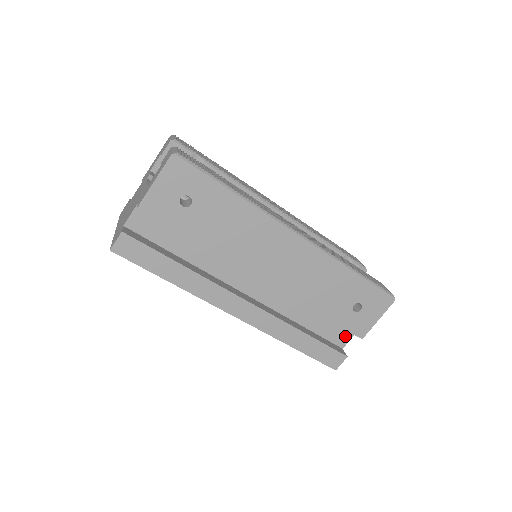
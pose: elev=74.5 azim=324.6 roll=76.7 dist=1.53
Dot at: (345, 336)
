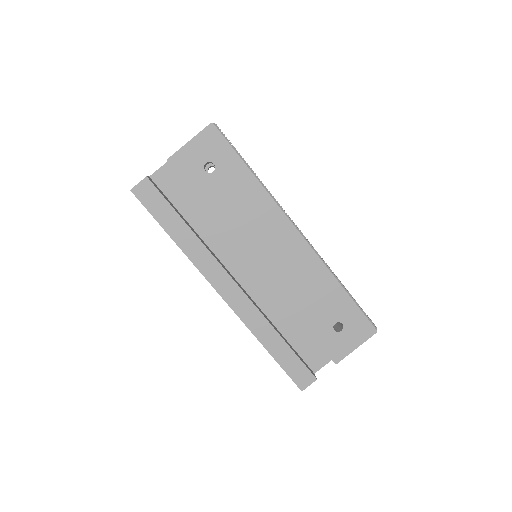
Dot at: (320, 360)
